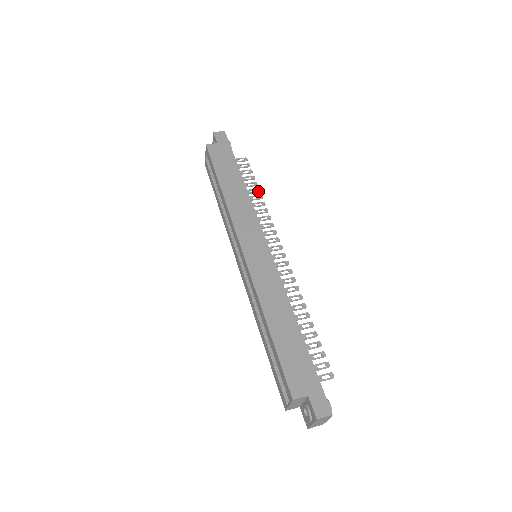
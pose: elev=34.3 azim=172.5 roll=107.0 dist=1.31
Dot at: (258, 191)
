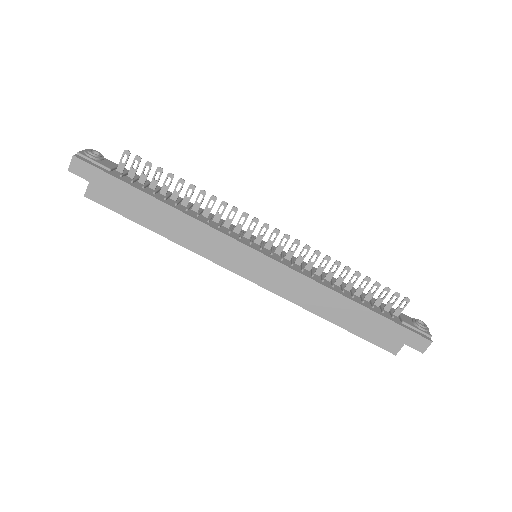
Dot at: (182, 183)
